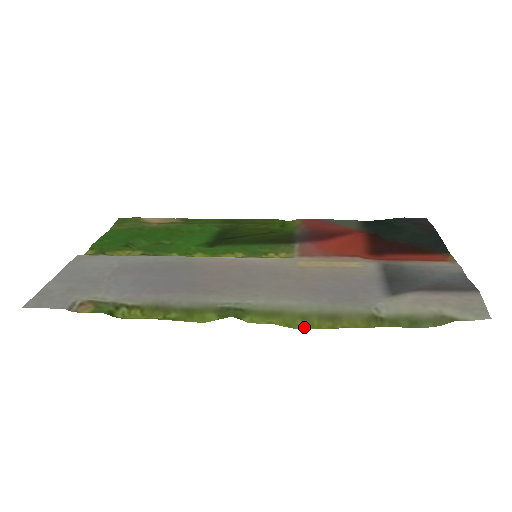
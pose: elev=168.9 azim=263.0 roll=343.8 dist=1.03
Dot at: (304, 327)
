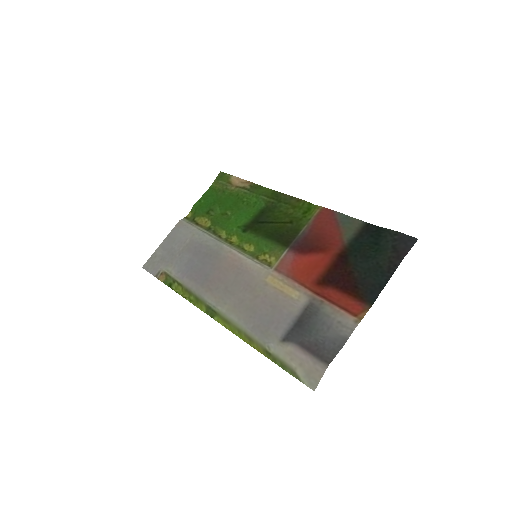
Dot at: (238, 336)
